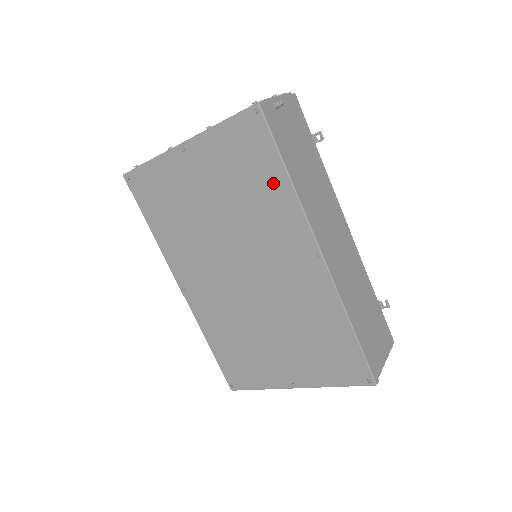
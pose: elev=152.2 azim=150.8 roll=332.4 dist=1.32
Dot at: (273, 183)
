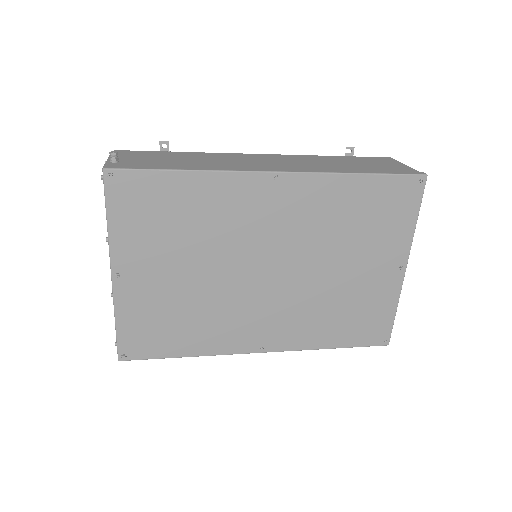
Dot at: (187, 191)
